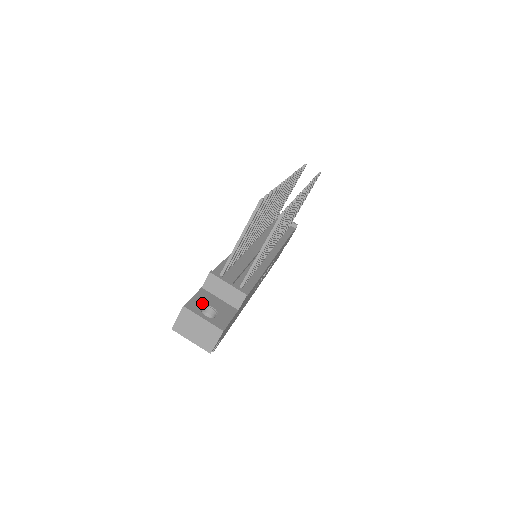
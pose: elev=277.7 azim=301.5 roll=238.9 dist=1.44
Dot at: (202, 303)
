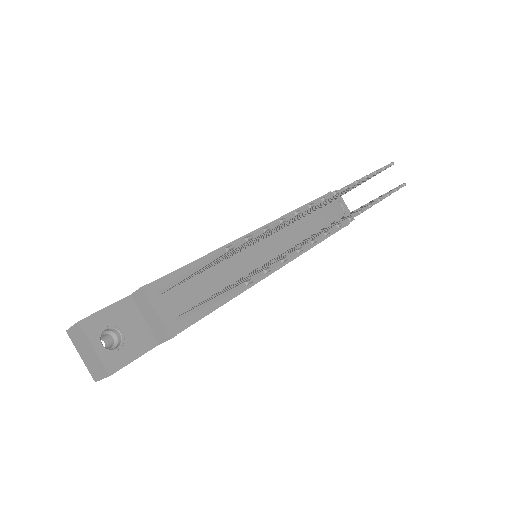
Dot at: (111, 322)
